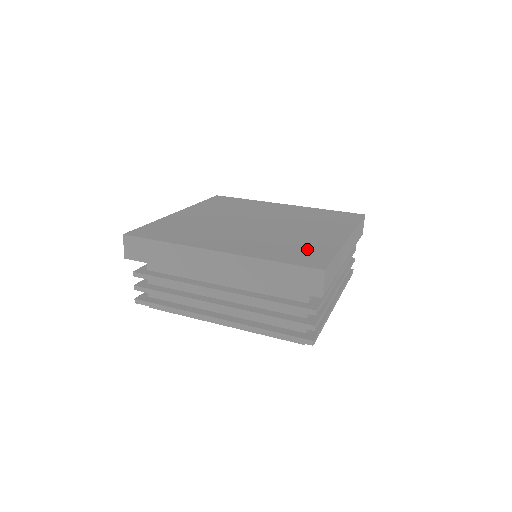
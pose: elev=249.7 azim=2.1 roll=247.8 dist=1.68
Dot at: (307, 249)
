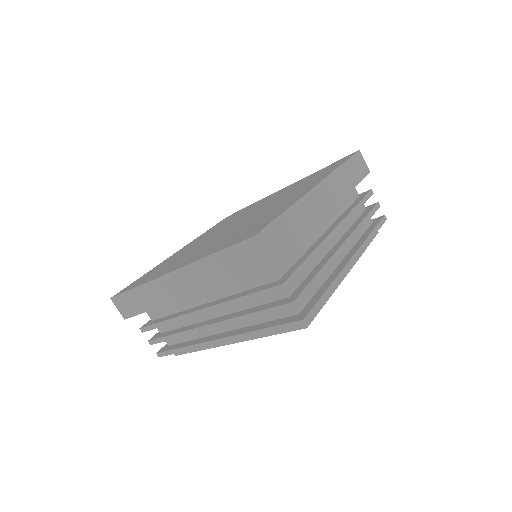
Dot at: (258, 222)
